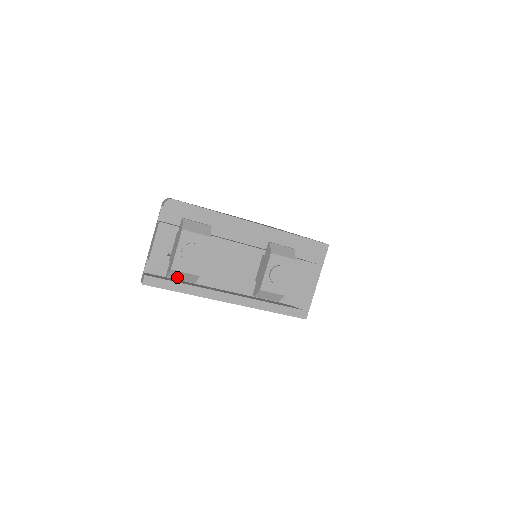
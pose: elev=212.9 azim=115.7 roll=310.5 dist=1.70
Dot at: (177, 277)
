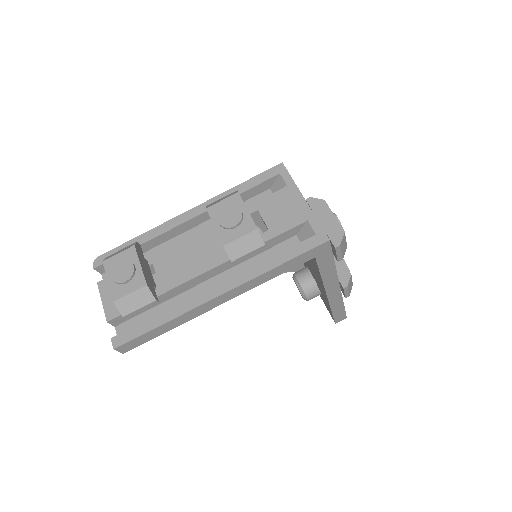
Dot at: (131, 308)
